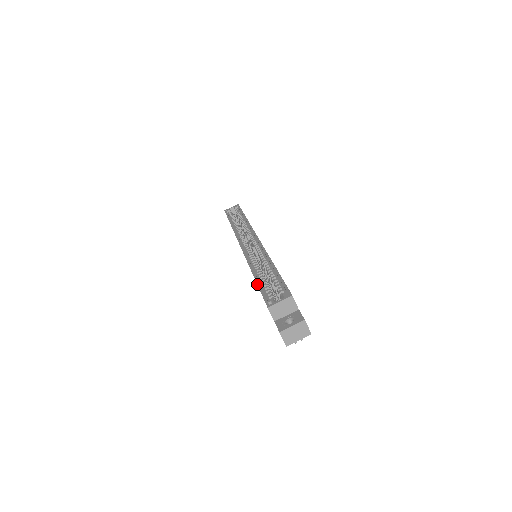
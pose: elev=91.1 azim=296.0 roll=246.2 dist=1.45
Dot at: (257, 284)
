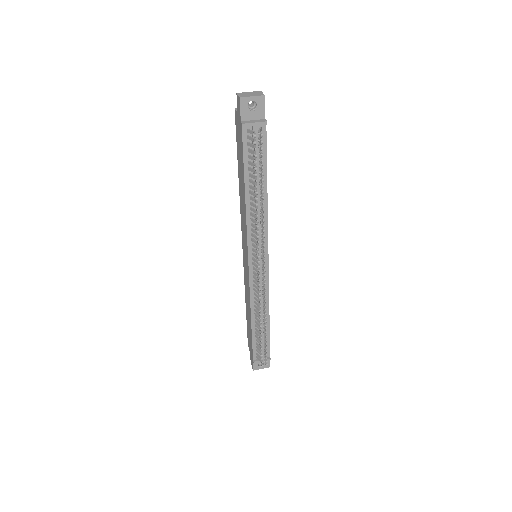
Dot at: (237, 155)
